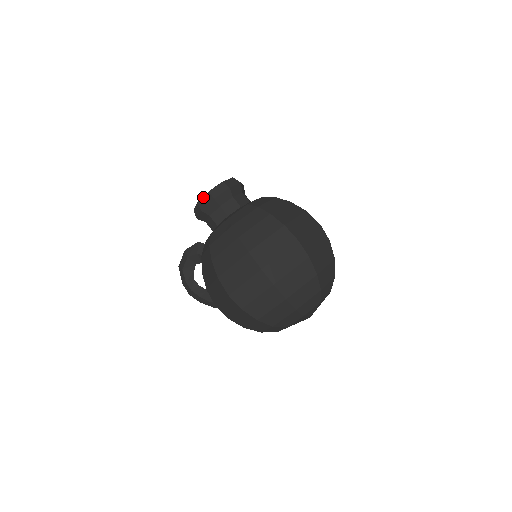
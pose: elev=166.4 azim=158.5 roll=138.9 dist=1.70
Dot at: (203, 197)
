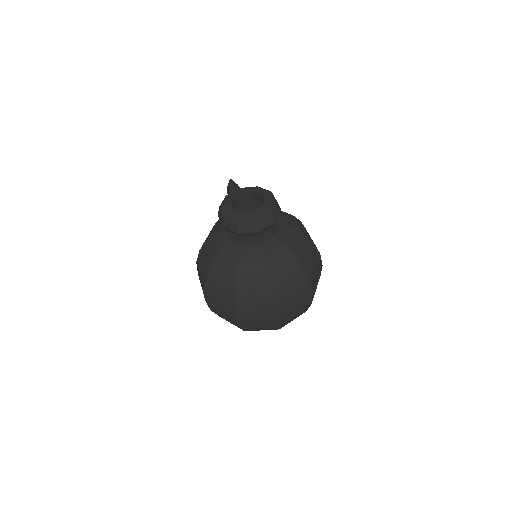
Dot at: (221, 212)
